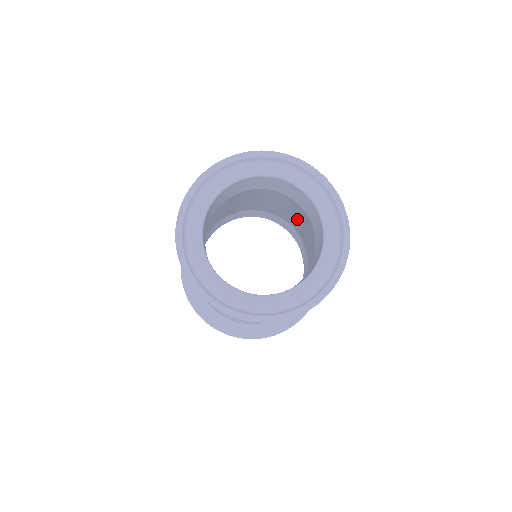
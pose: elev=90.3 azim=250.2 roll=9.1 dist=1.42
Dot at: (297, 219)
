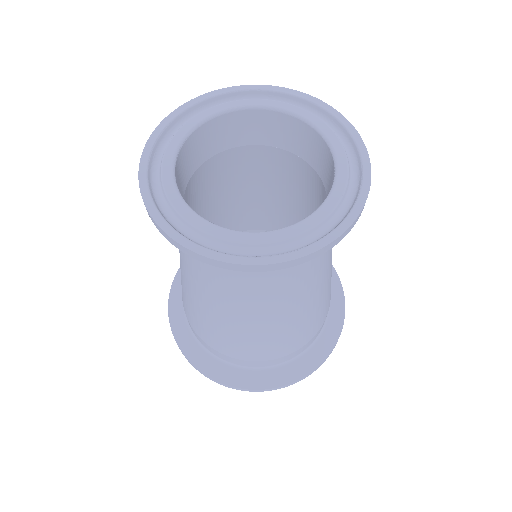
Dot at: (308, 213)
